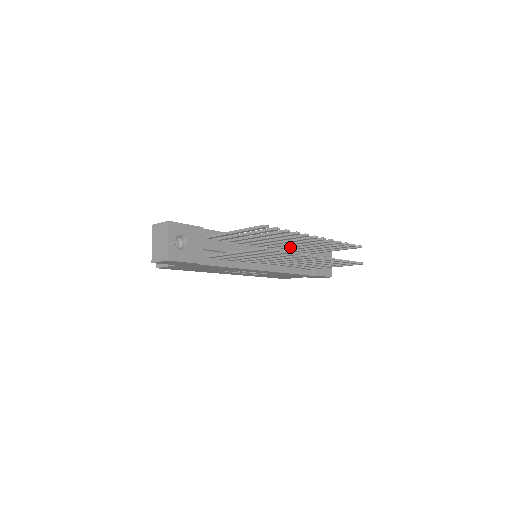
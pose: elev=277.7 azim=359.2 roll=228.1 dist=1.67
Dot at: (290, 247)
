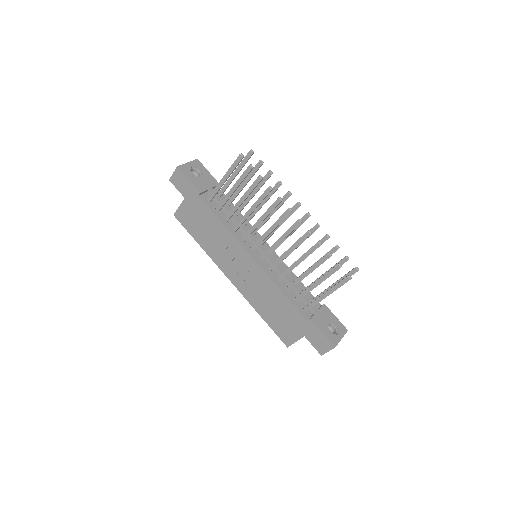
Dot at: occluded
